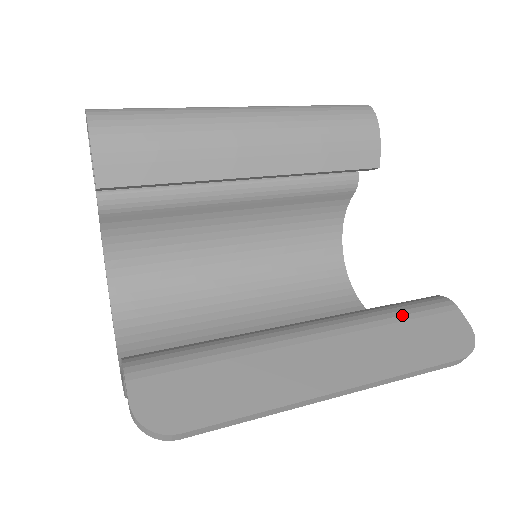
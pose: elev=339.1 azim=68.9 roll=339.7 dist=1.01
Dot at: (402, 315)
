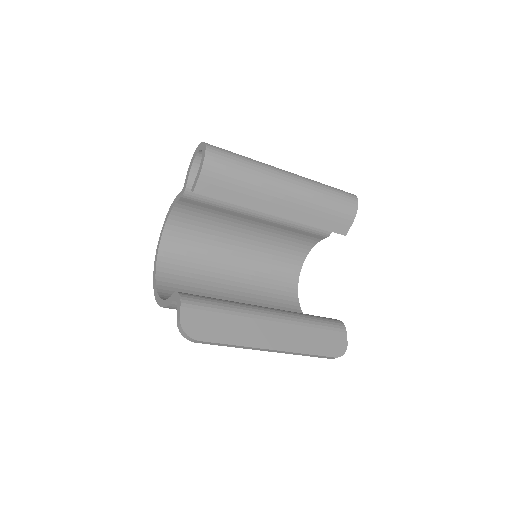
Dot at: (318, 325)
